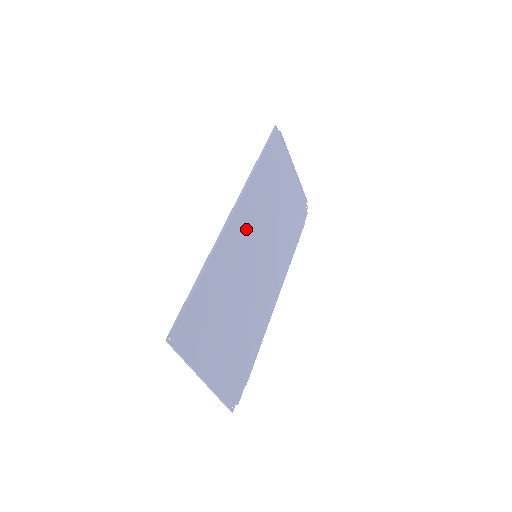
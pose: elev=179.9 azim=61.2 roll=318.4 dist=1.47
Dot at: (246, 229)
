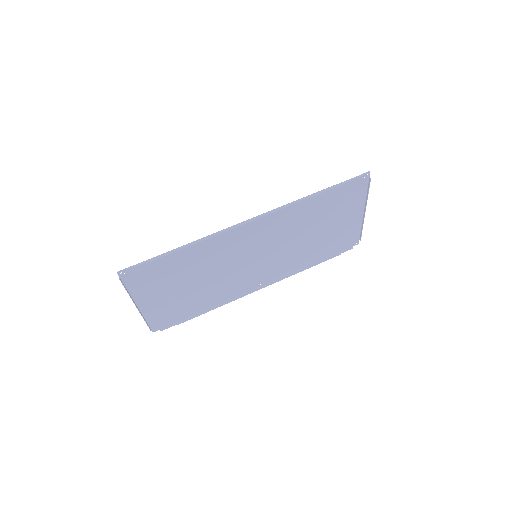
Dot at: (259, 235)
